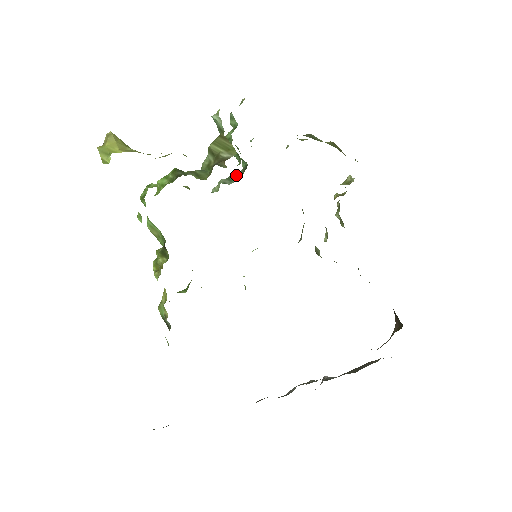
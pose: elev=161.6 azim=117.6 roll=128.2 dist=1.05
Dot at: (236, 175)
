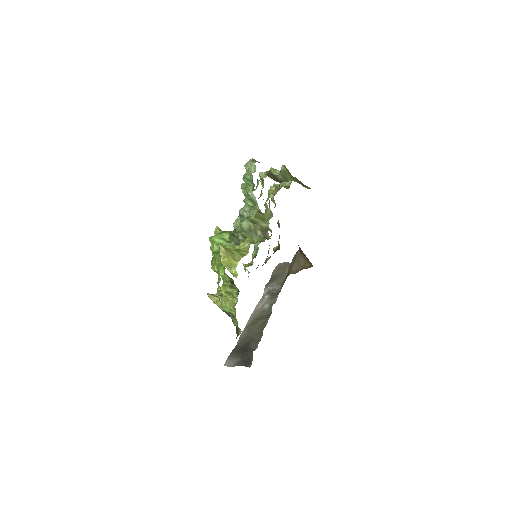
Dot at: (245, 212)
